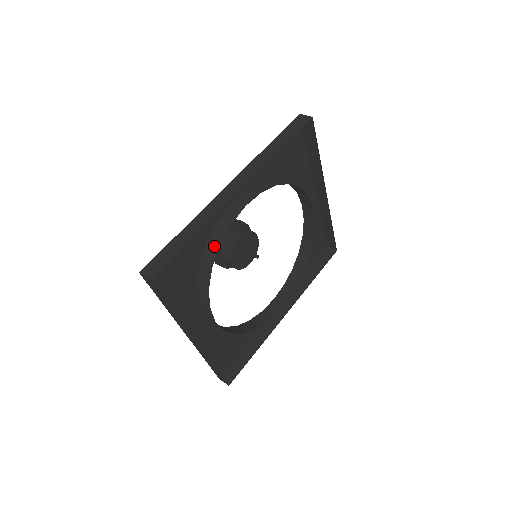
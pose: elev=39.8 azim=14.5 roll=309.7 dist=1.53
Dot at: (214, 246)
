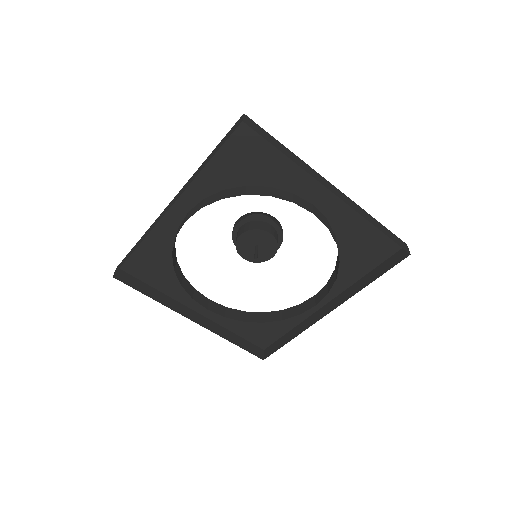
Dot at: (173, 252)
